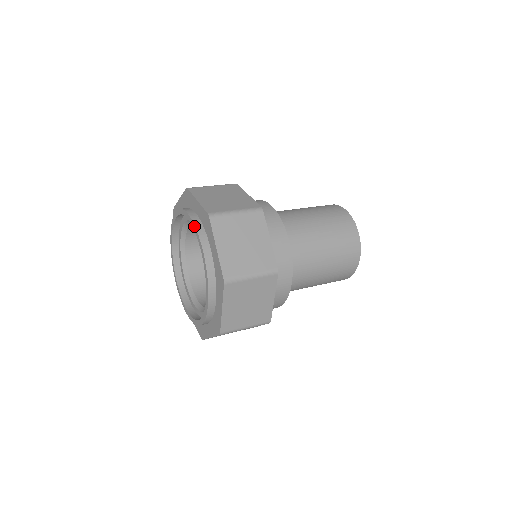
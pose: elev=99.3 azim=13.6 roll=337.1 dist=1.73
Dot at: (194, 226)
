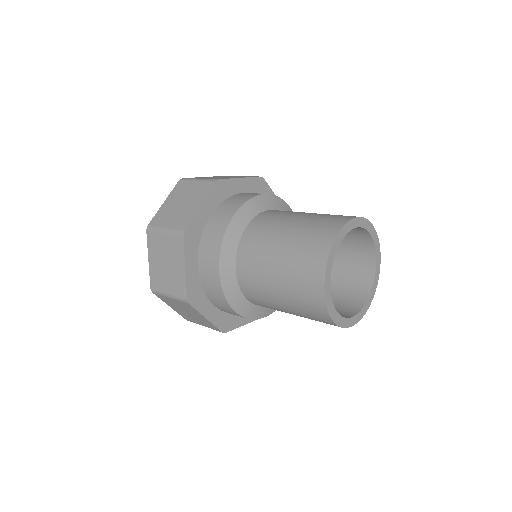
Dot at: occluded
